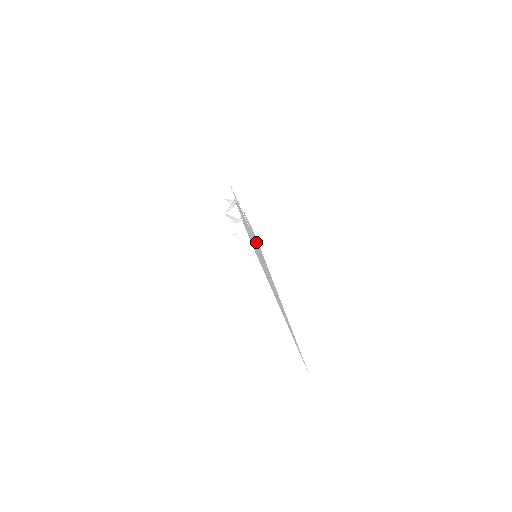
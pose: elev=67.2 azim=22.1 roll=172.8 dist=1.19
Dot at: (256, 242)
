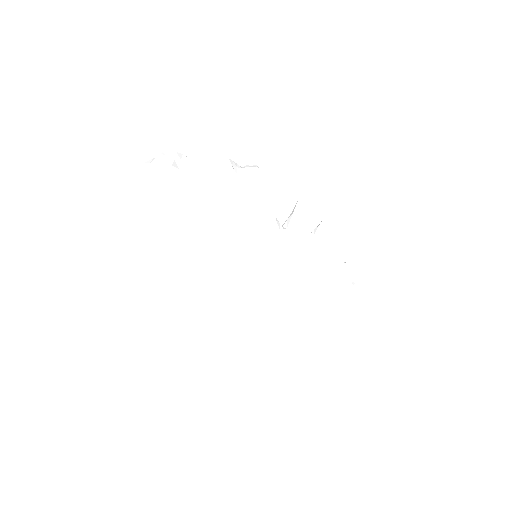
Dot at: (296, 259)
